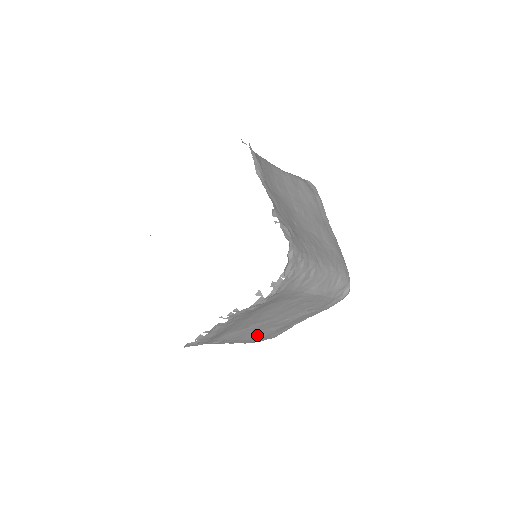
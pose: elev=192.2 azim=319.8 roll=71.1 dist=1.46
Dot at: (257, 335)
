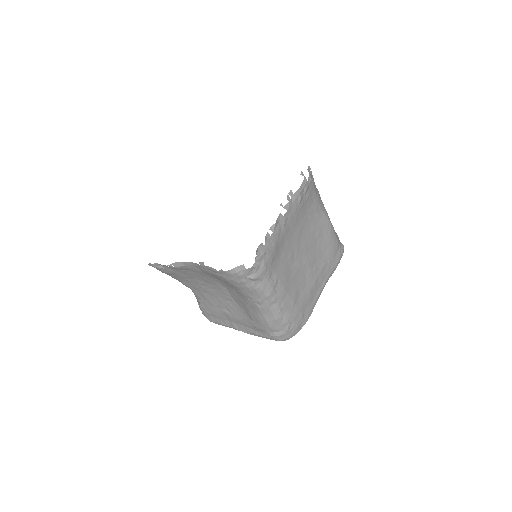
Dot at: (297, 295)
